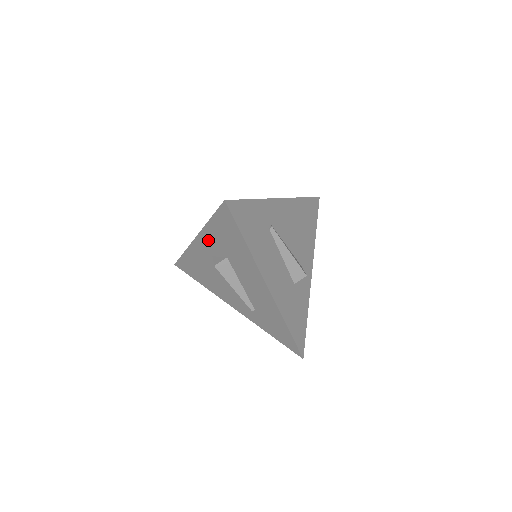
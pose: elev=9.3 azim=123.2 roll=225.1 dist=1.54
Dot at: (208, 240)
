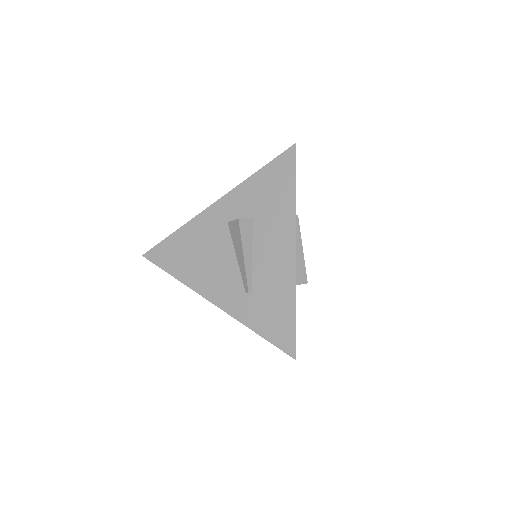
Dot at: (236, 200)
